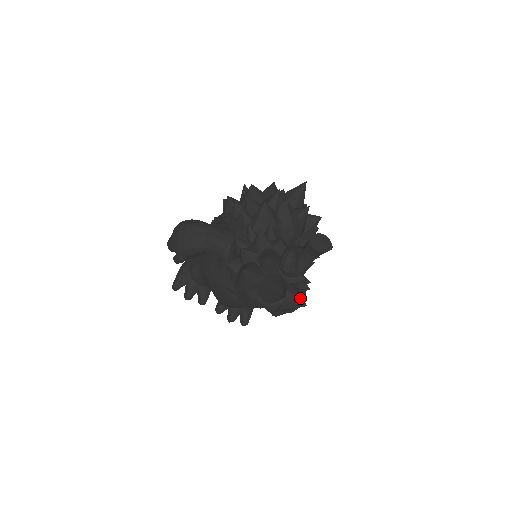
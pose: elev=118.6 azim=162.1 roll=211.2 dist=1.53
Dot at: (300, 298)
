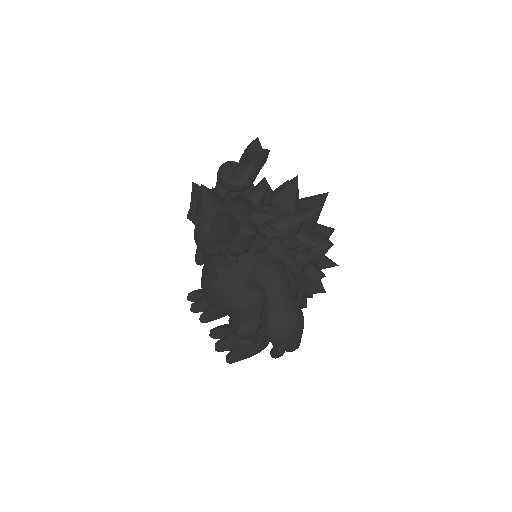
Dot at: (230, 219)
